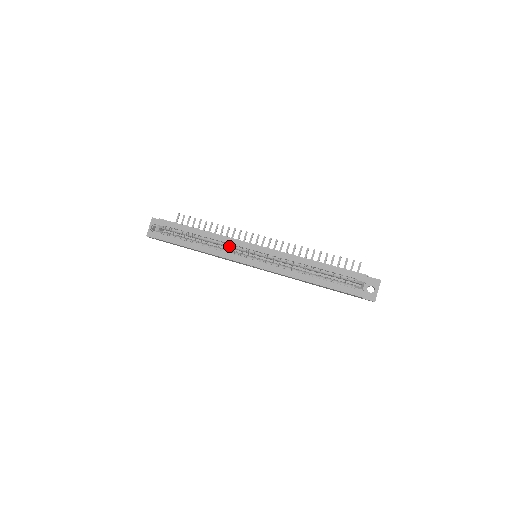
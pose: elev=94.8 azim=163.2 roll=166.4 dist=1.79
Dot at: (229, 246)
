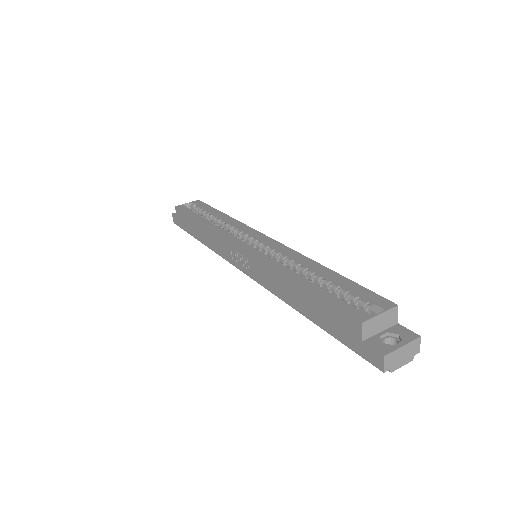
Dot at: (236, 232)
